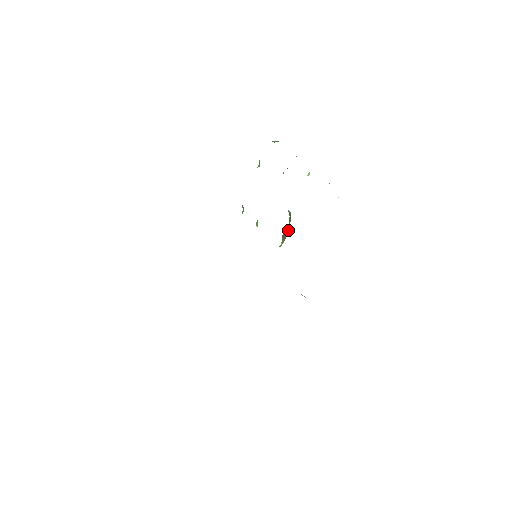
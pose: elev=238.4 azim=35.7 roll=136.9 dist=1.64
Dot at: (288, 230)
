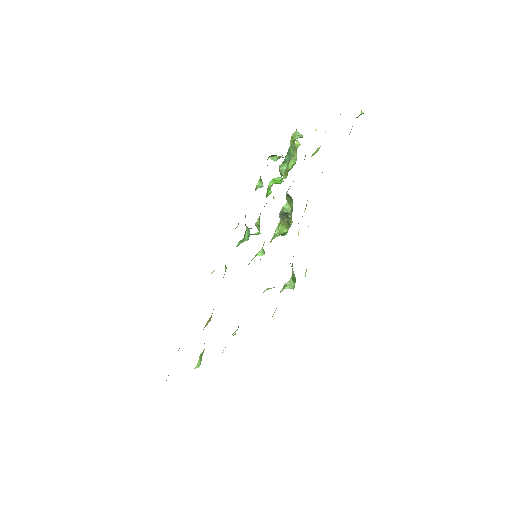
Dot at: (291, 214)
